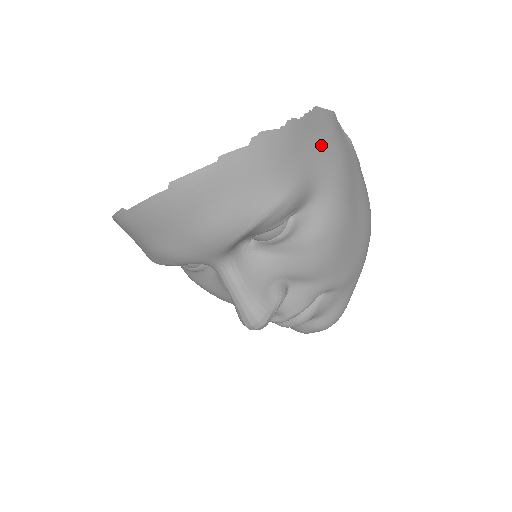
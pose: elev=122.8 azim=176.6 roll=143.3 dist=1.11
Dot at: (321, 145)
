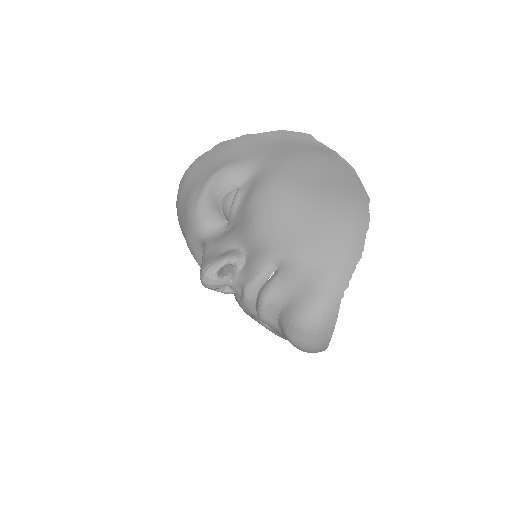
Dot at: (275, 146)
